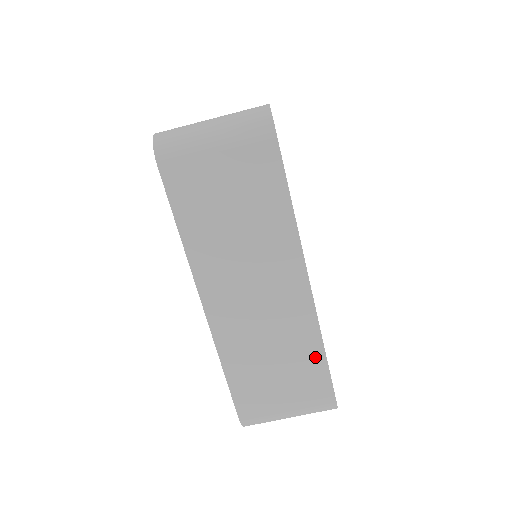
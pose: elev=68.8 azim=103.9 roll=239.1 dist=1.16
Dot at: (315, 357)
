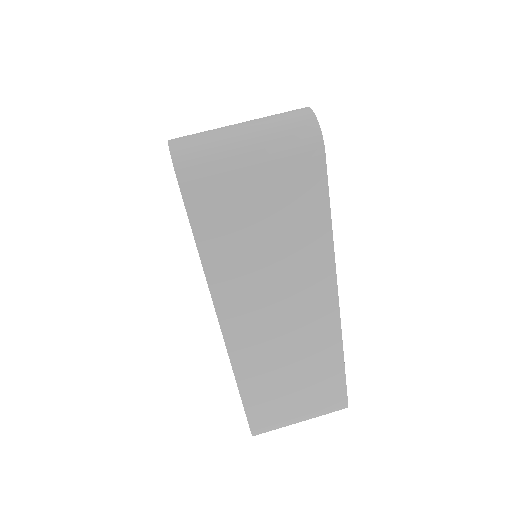
Dot at: (334, 369)
